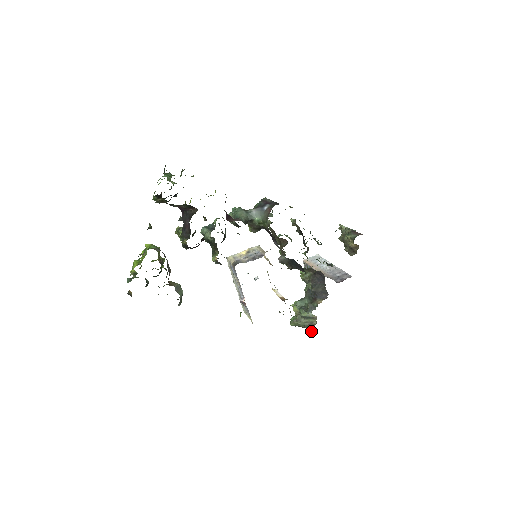
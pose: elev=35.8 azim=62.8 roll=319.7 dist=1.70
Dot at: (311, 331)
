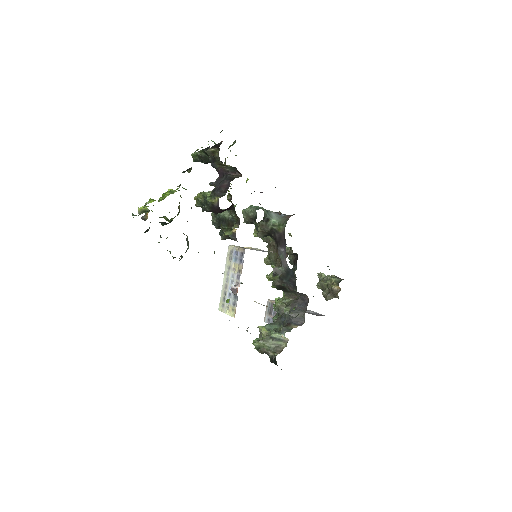
Dot at: (277, 354)
